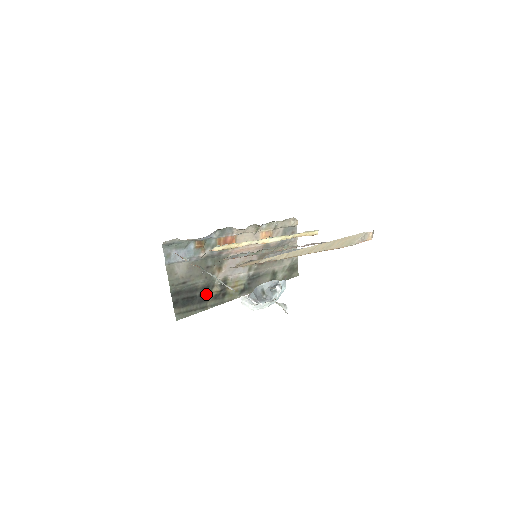
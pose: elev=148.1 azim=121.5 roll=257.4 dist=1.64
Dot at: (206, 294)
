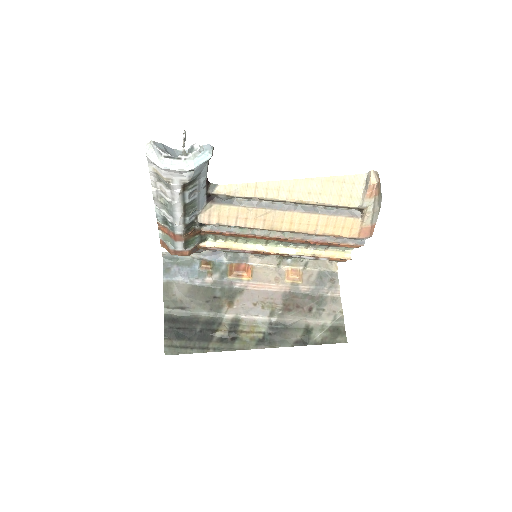
Dot at: (210, 332)
